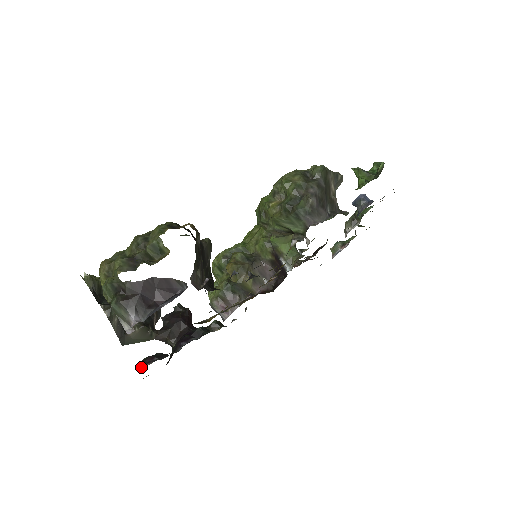
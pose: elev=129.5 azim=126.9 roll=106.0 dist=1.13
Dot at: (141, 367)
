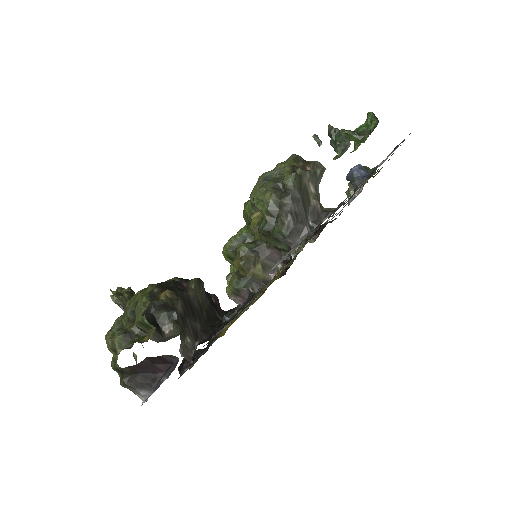
Dot at: (181, 371)
